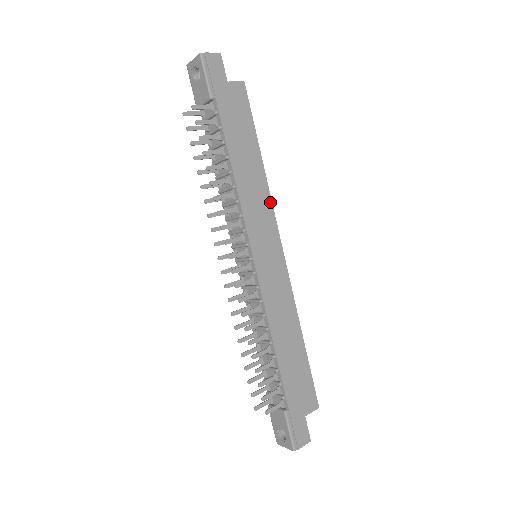
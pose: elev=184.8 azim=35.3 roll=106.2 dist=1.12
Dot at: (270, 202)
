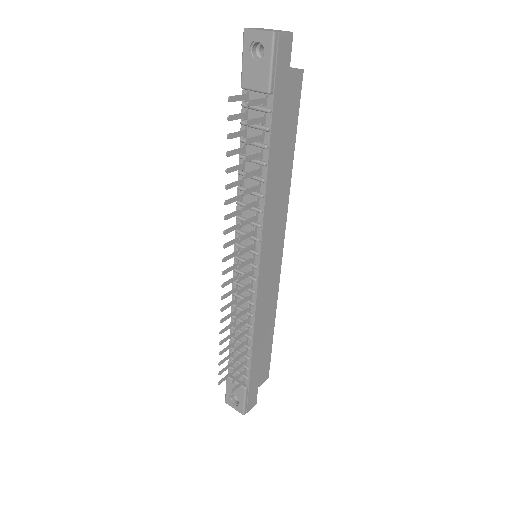
Dot at: (286, 208)
